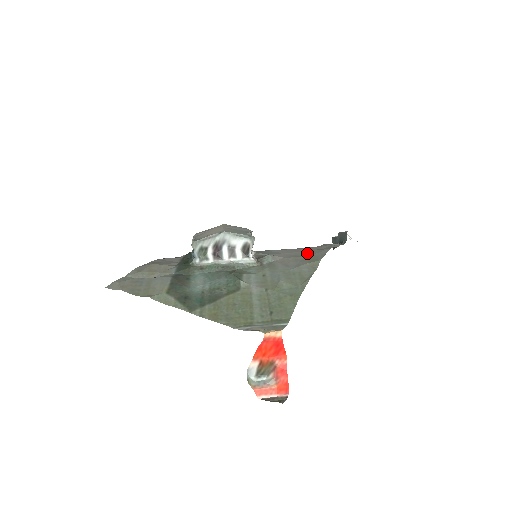
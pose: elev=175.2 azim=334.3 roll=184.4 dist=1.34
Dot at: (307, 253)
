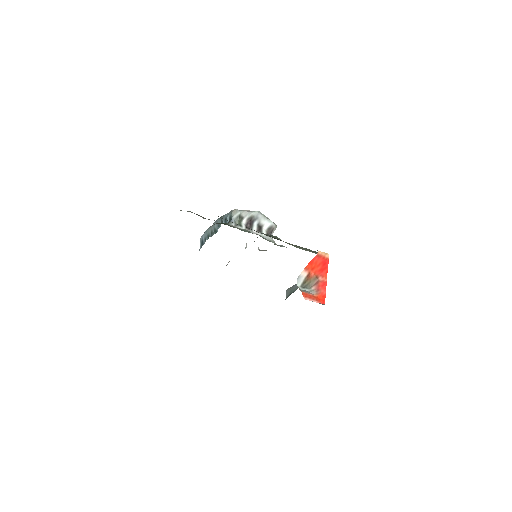
Dot at: occluded
